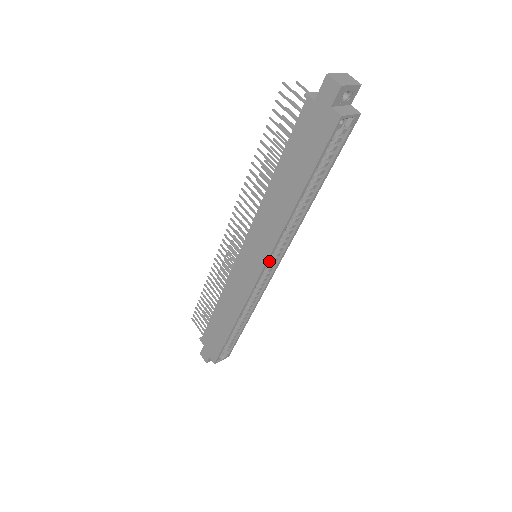
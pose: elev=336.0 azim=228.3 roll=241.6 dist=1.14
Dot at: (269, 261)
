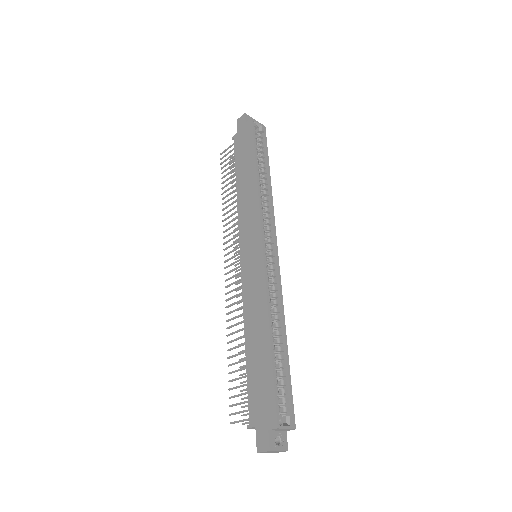
Dot at: (267, 247)
